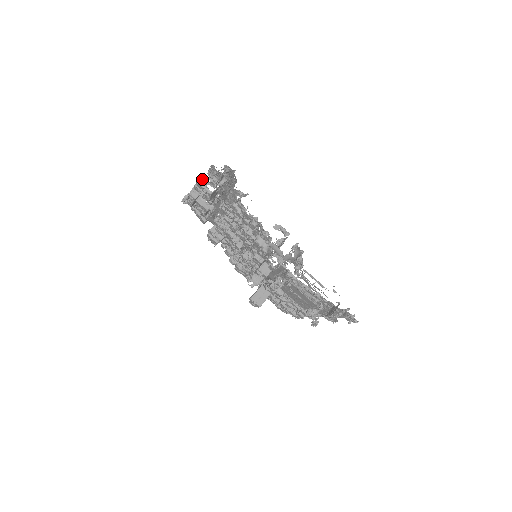
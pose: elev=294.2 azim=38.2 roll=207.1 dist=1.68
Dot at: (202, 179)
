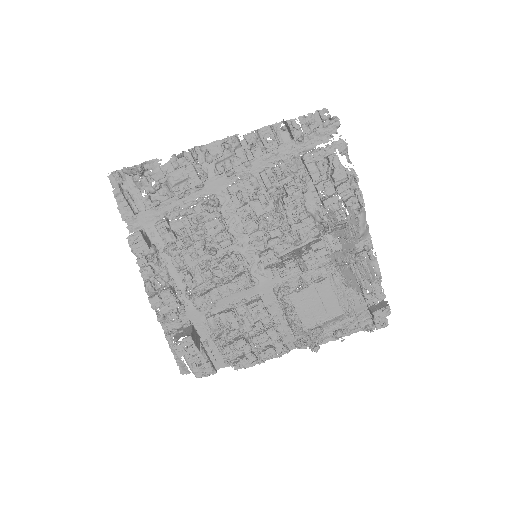
Dot at: (227, 139)
